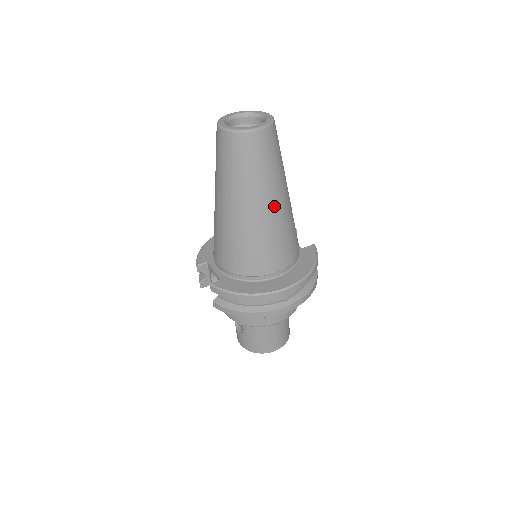
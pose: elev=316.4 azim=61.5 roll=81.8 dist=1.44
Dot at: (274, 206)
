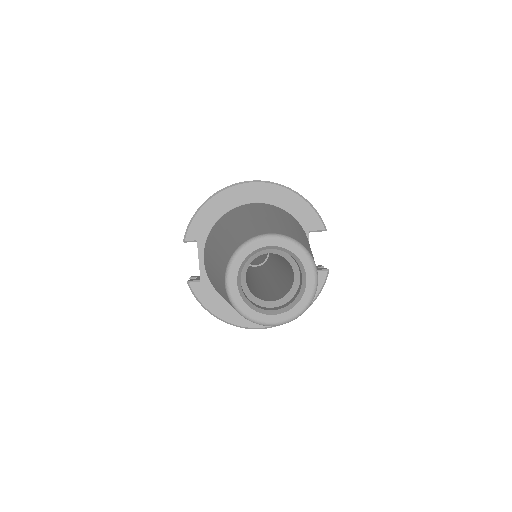
Dot at: occluded
